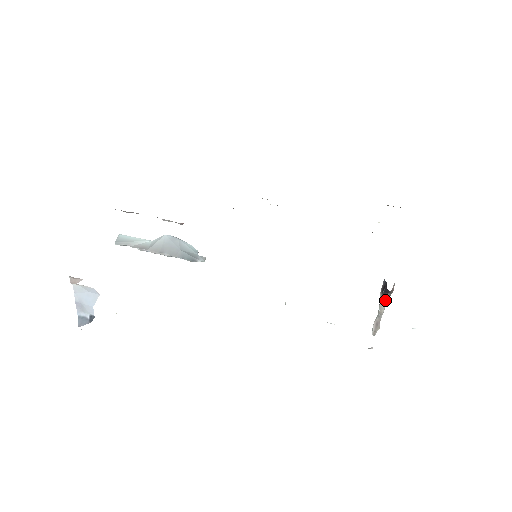
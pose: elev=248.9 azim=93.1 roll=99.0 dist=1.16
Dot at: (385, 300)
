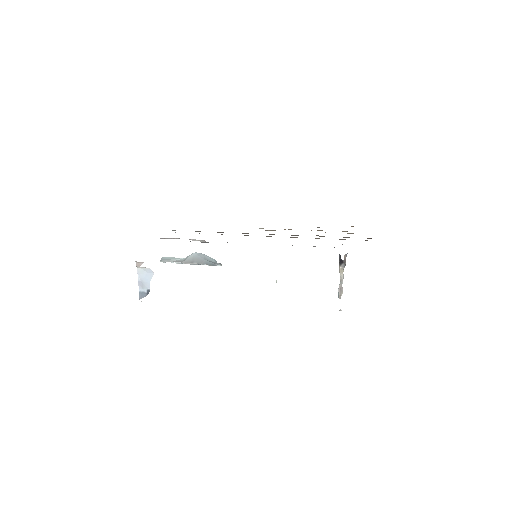
Dot at: (342, 269)
